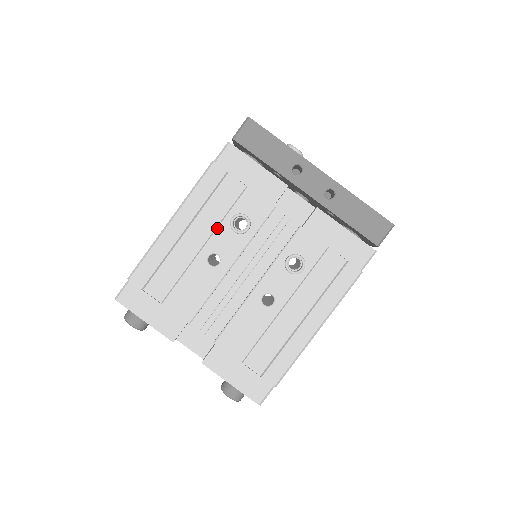
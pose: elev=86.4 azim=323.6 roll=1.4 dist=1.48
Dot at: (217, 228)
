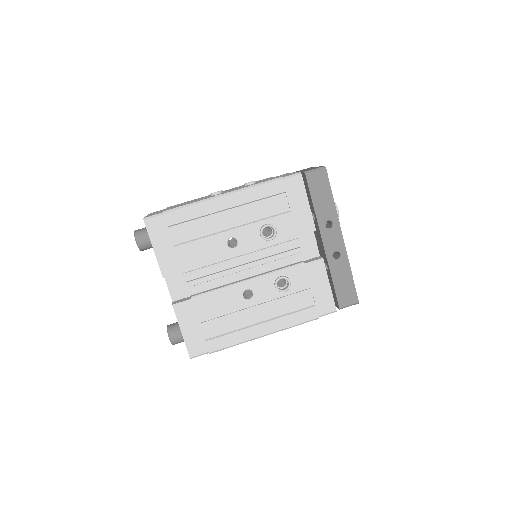
Dot at: (251, 223)
